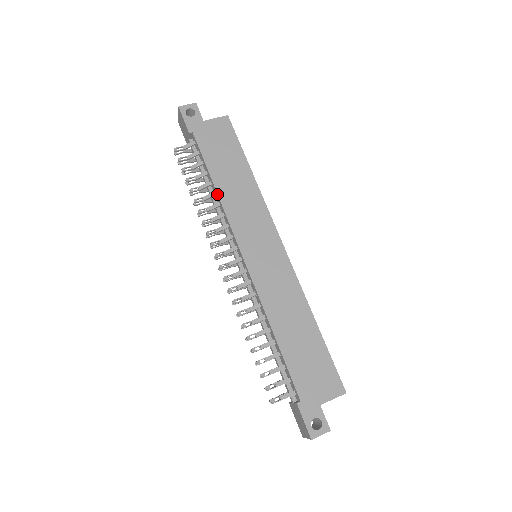
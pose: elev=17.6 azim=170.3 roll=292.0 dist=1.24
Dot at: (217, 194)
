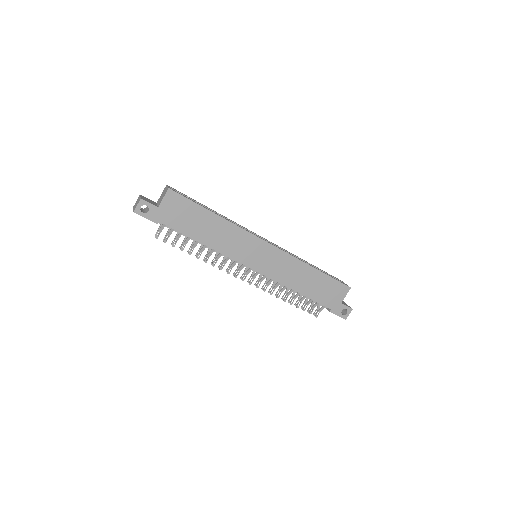
Dot at: occluded
